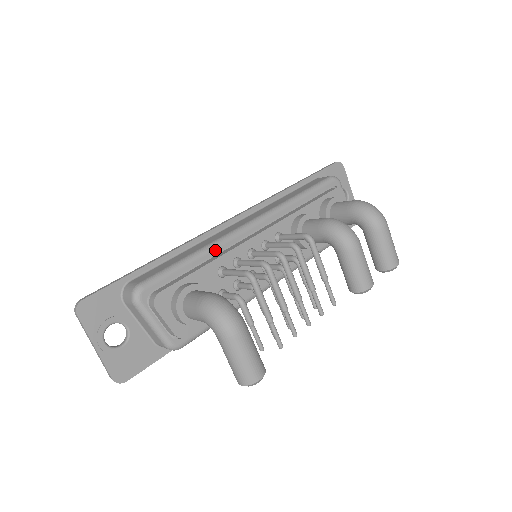
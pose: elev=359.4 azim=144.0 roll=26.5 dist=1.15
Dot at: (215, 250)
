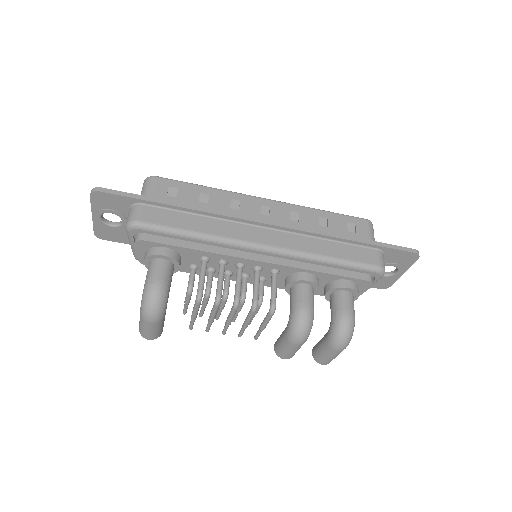
Dot at: (214, 244)
